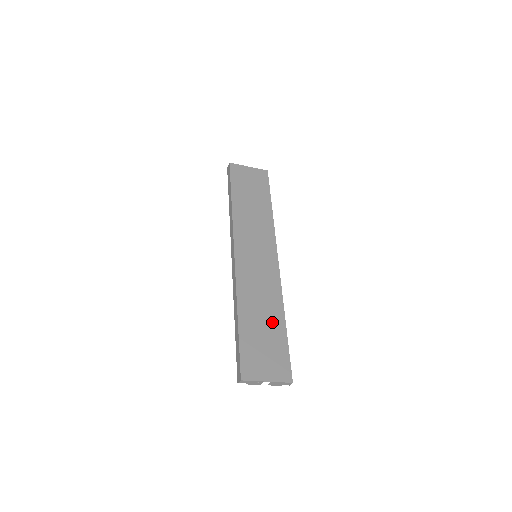
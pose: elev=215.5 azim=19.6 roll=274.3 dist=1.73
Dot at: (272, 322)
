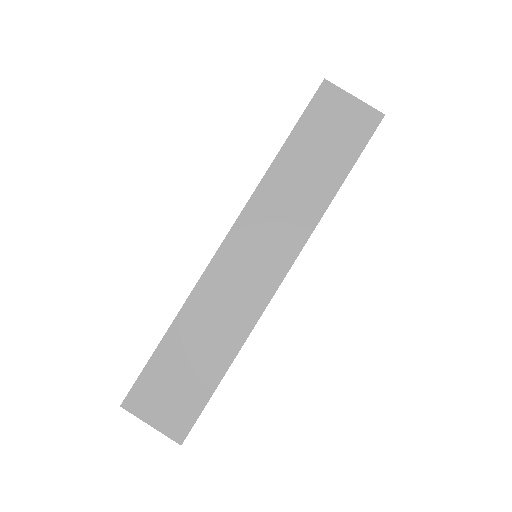
Dot at: (209, 359)
